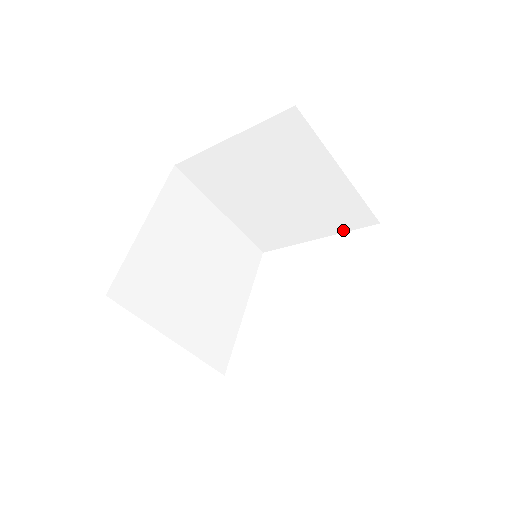
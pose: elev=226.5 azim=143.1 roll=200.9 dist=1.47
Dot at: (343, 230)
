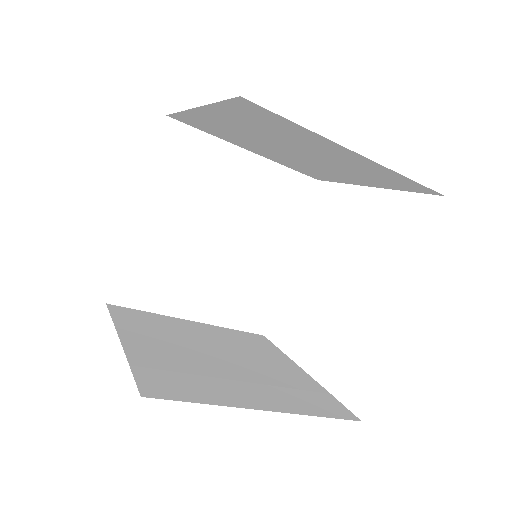
Dot at: (398, 189)
